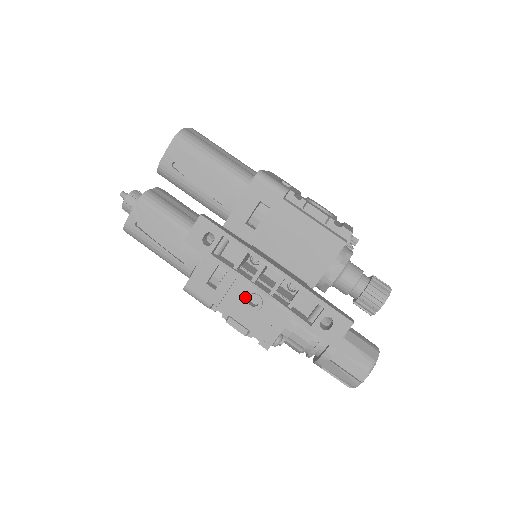
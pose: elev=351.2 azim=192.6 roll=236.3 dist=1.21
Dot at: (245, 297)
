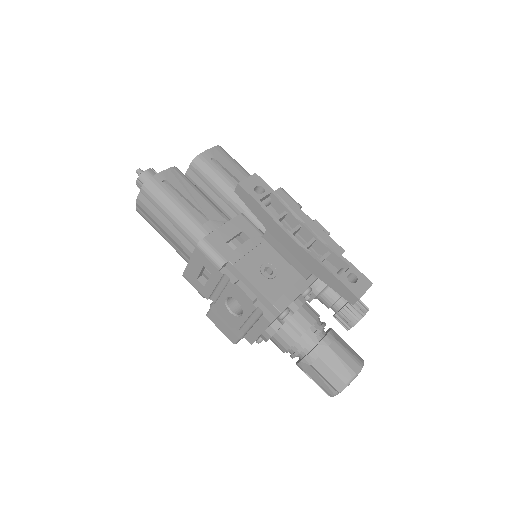
Dot at: (261, 264)
